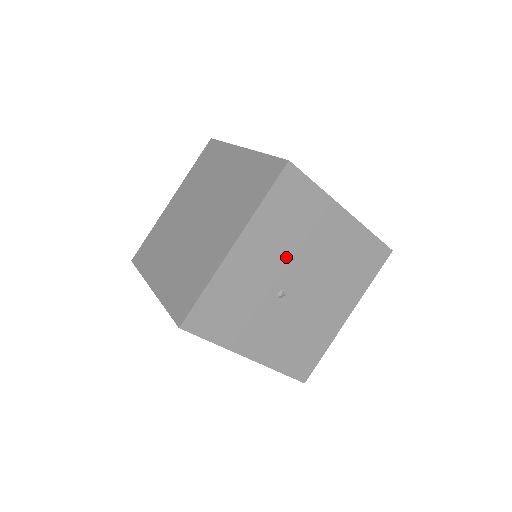
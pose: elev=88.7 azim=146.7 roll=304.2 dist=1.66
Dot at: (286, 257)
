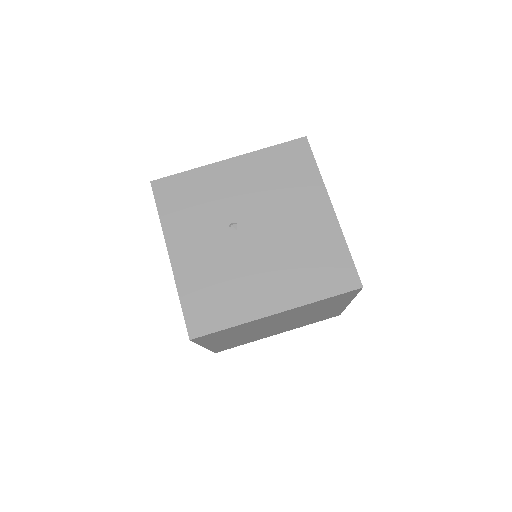
Dot at: (258, 200)
